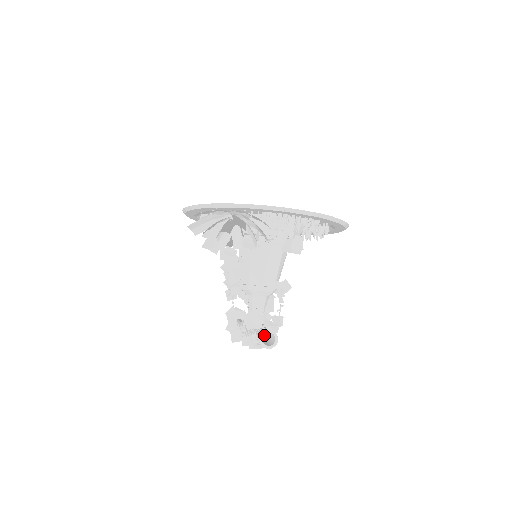
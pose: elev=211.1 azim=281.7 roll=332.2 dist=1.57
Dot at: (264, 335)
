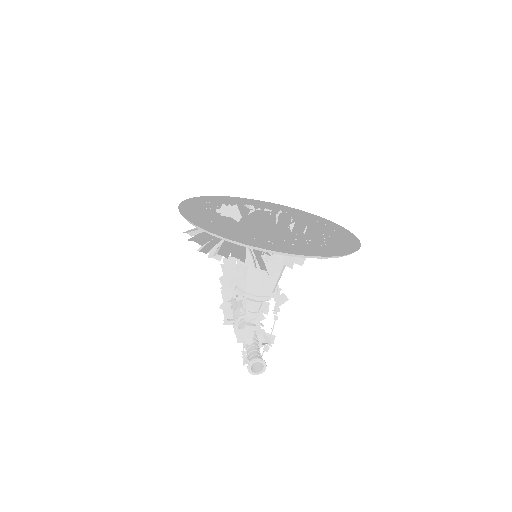
Dot at: occluded
